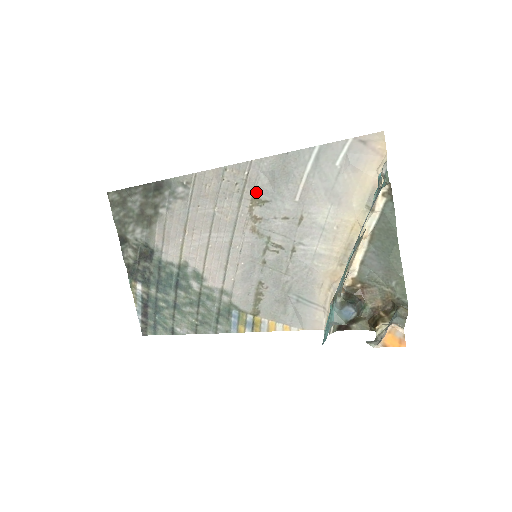
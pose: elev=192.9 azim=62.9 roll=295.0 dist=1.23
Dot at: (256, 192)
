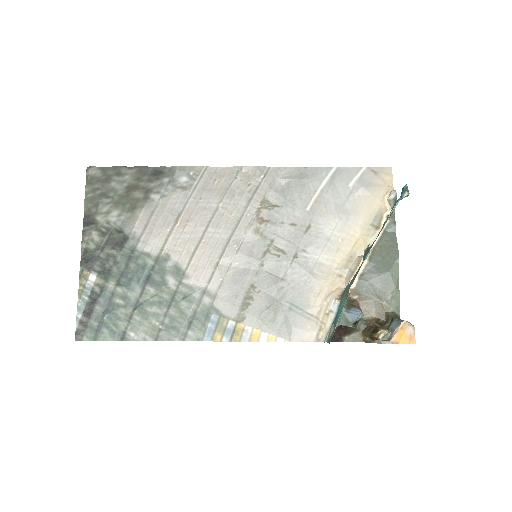
Dot at: (268, 196)
